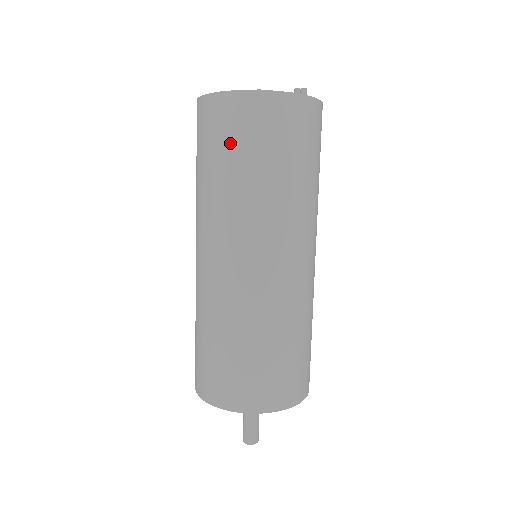
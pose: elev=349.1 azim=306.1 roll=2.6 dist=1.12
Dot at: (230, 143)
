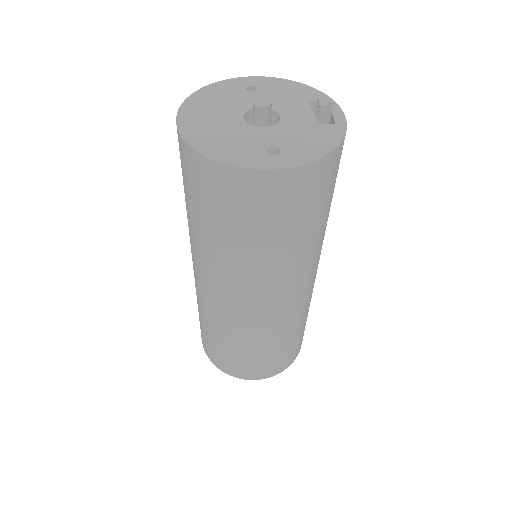
Dot at: (293, 216)
